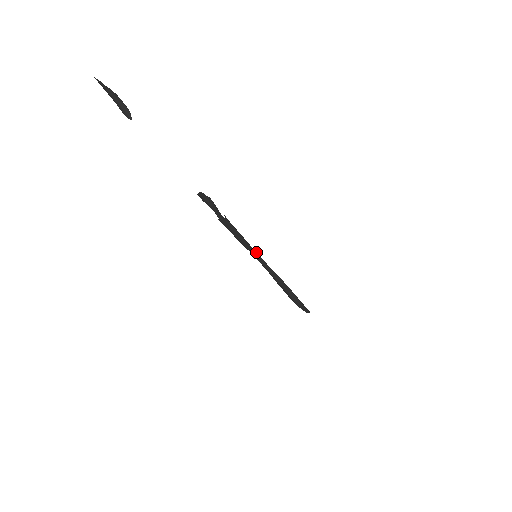
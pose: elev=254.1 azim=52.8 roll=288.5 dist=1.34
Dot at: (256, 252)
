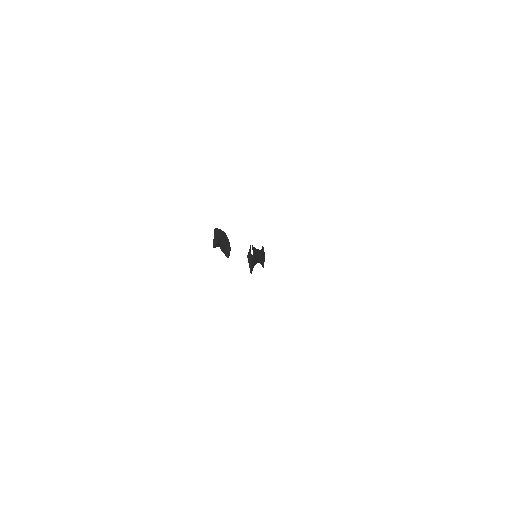
Dot at: (258, 253)
